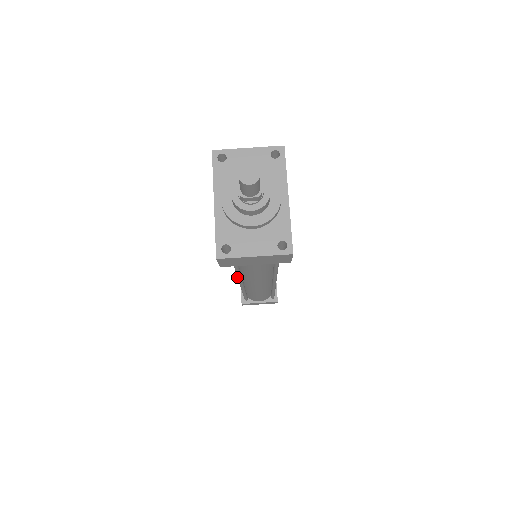
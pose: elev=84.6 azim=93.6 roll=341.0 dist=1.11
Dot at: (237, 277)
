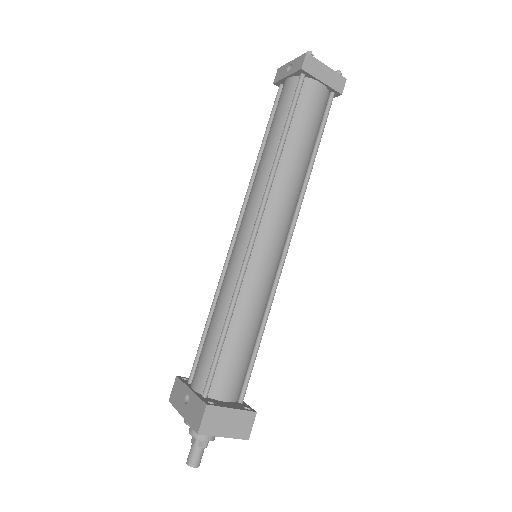
Dot at: (231, 240)
